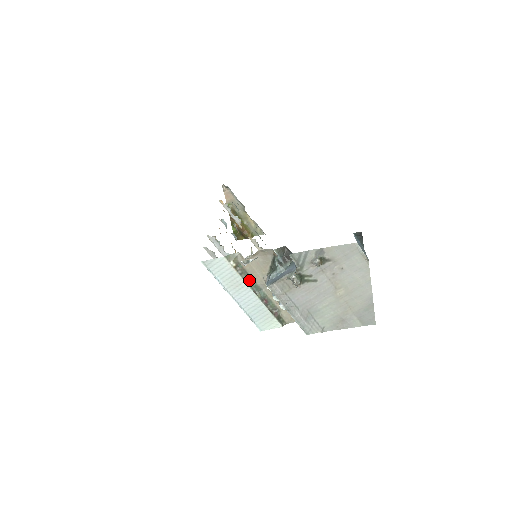
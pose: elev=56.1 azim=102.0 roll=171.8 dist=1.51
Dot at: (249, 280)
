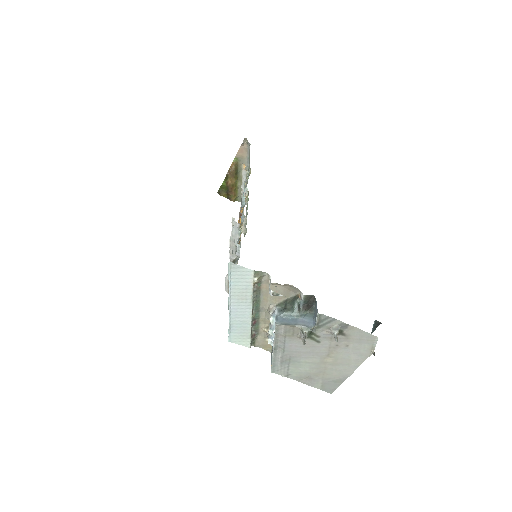
Dot at: (256, 299)
